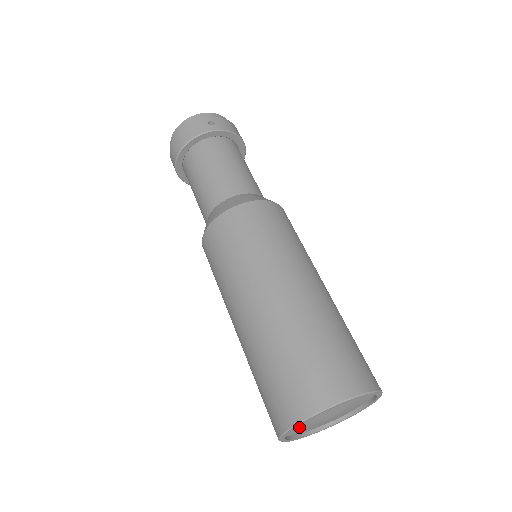
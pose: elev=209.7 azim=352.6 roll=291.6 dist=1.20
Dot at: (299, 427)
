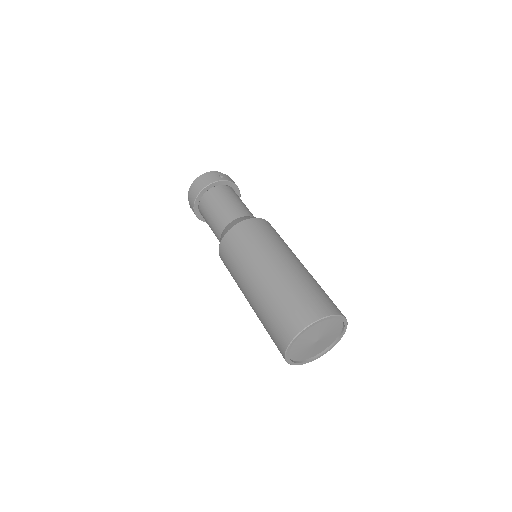
Dot at: (298, 344)
